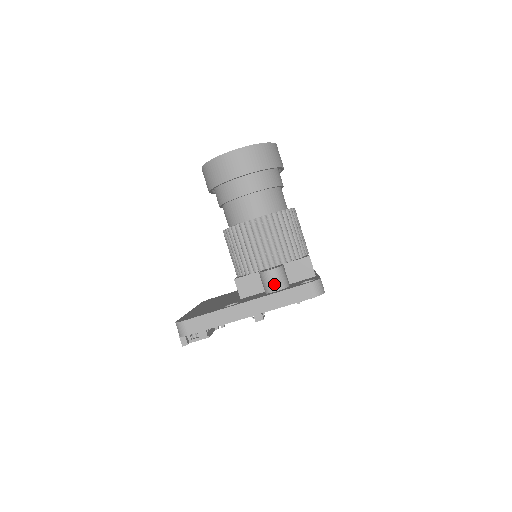
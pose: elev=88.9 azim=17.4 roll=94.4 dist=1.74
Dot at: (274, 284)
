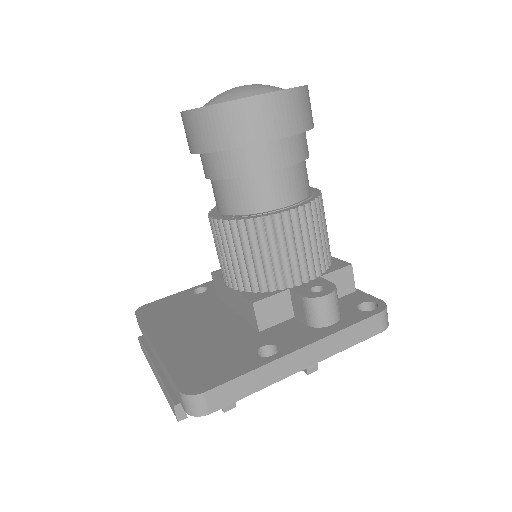
Dot at: (330, 315)
